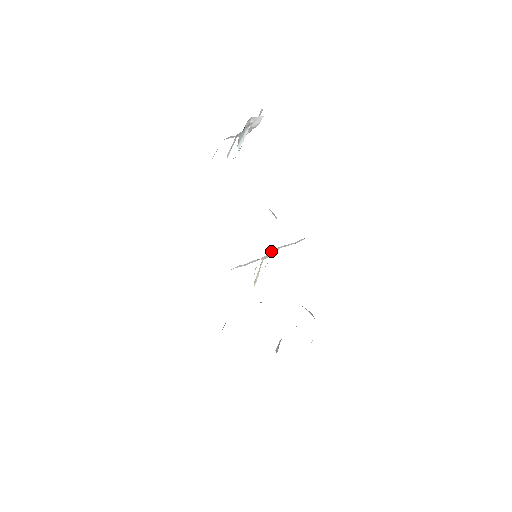
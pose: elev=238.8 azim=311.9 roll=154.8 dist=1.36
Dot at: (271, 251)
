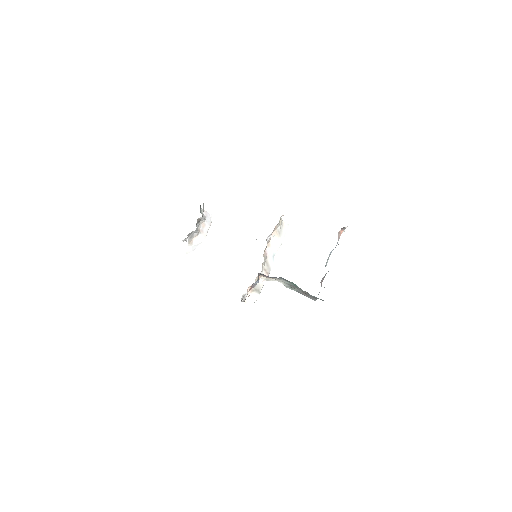
Dot at: (266, 252)
